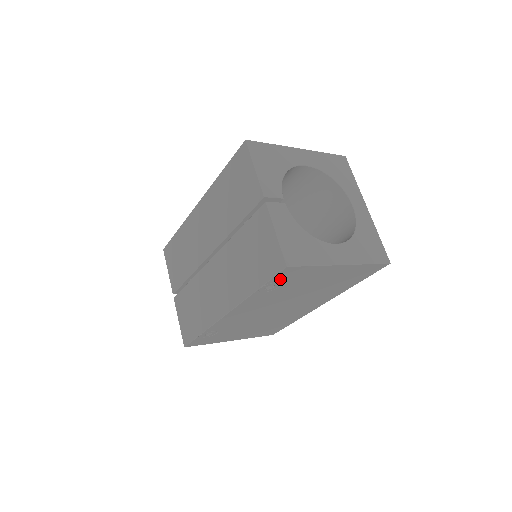
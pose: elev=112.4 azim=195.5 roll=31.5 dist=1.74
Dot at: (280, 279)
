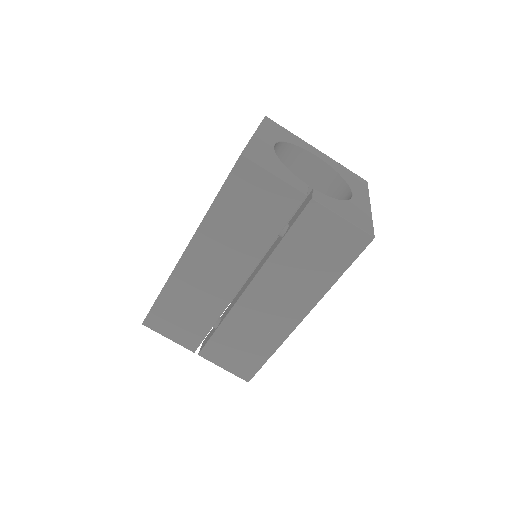
Dot at: occluded
